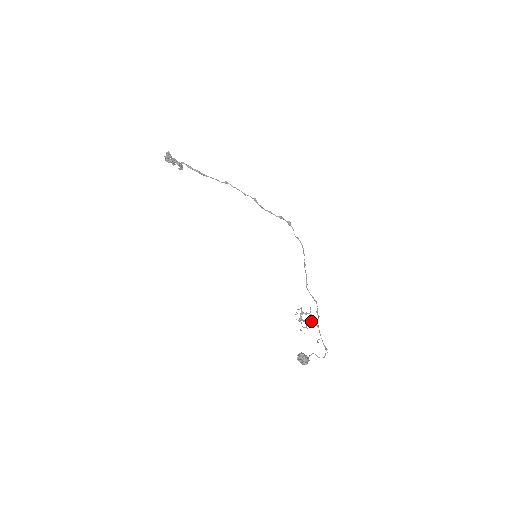
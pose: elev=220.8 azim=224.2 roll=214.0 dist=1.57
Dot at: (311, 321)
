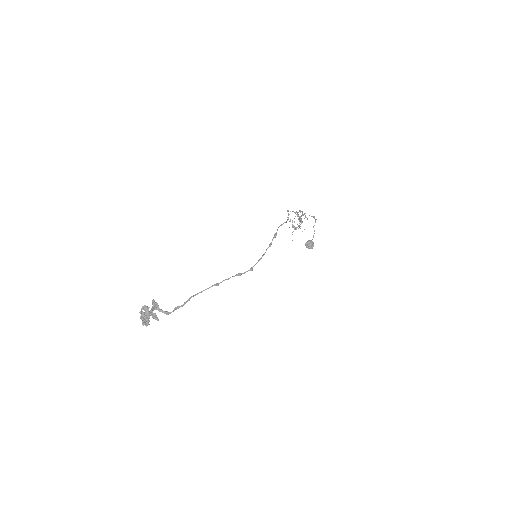
Dot at: (299, 218)
